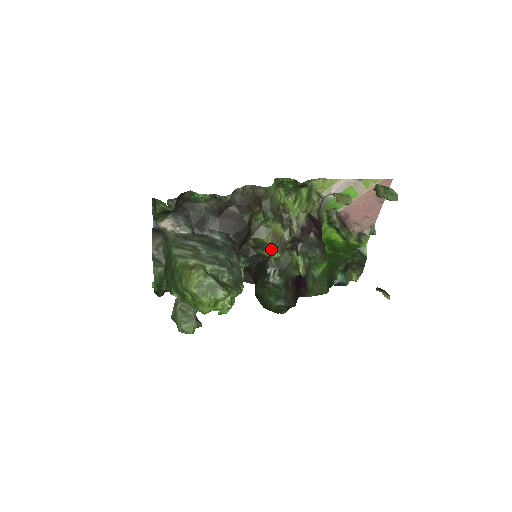
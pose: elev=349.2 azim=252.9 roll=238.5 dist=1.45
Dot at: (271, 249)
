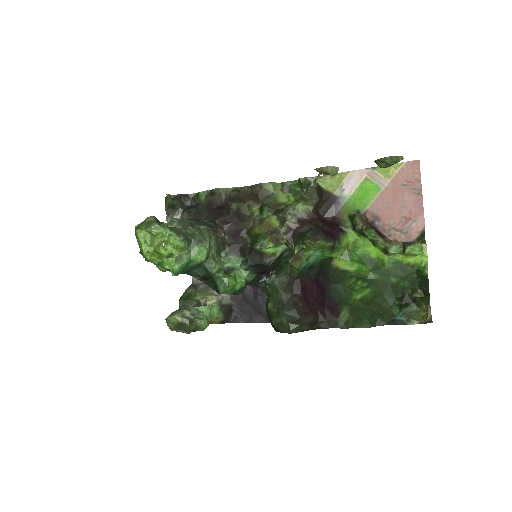
Dot at: (259, 237)
